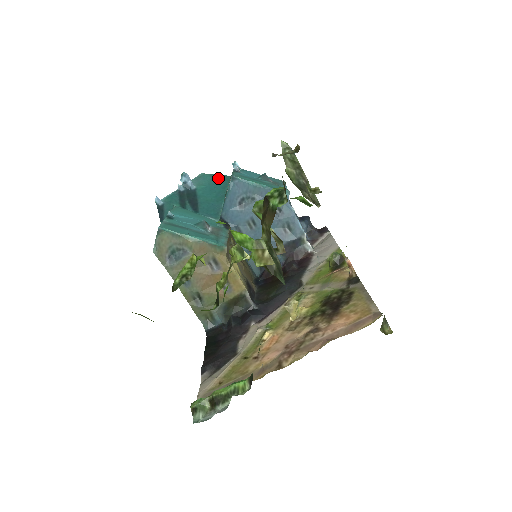
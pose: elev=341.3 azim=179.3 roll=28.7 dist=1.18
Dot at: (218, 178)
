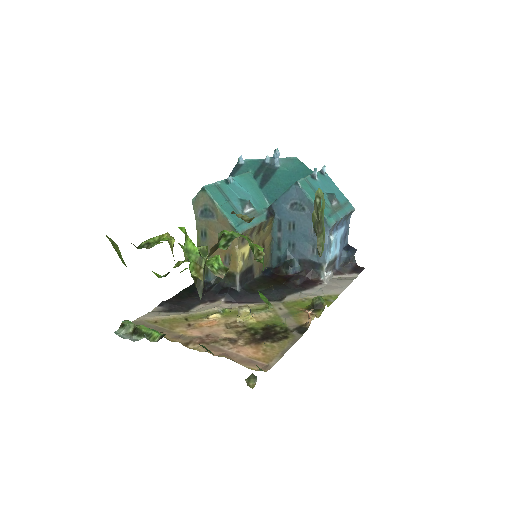
Dot at: (304, 170)
